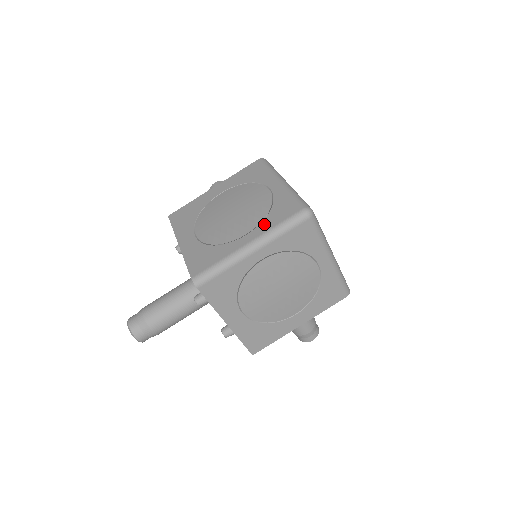
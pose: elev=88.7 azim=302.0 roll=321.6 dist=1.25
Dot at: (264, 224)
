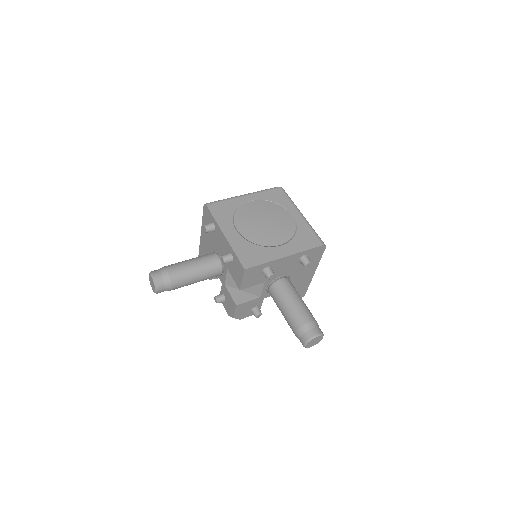
Dot at: occluded
